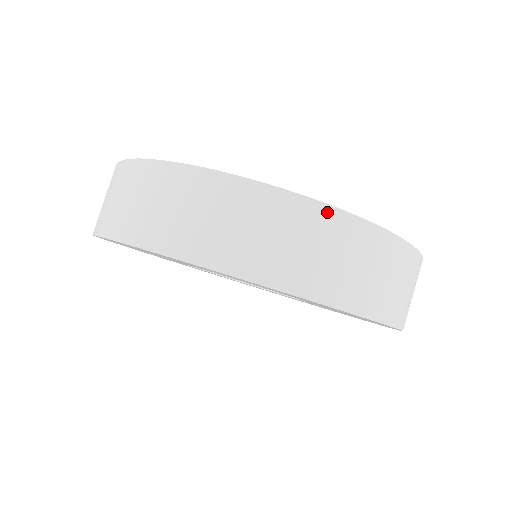
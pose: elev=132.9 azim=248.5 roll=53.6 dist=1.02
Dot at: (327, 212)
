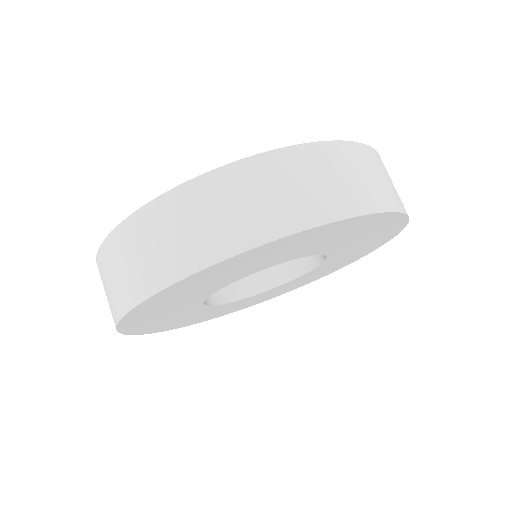
Dot at: (324, 147)
